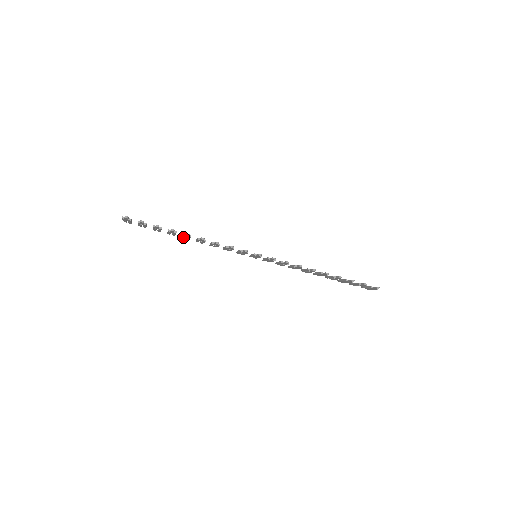
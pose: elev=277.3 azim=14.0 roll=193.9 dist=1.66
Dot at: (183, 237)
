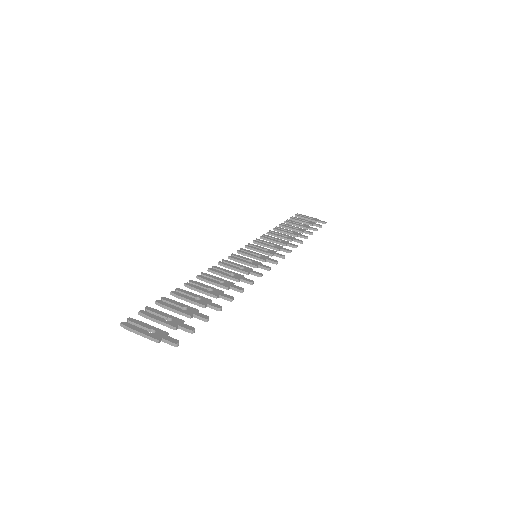
Dot at: (196, 290)
